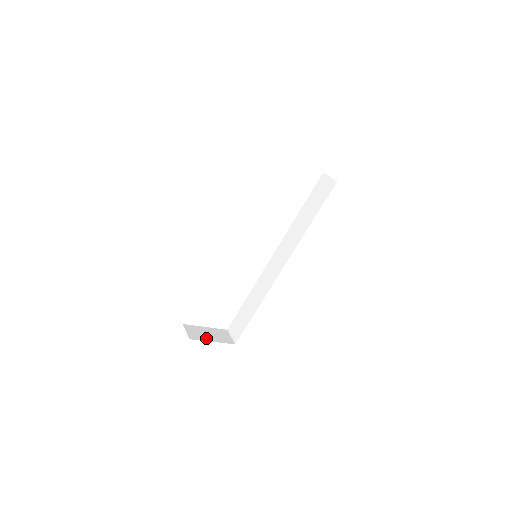
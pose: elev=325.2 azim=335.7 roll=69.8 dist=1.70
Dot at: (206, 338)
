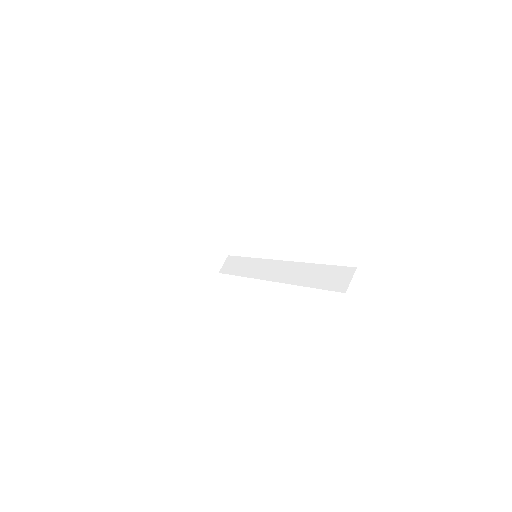
Dot at: (198, 254)
